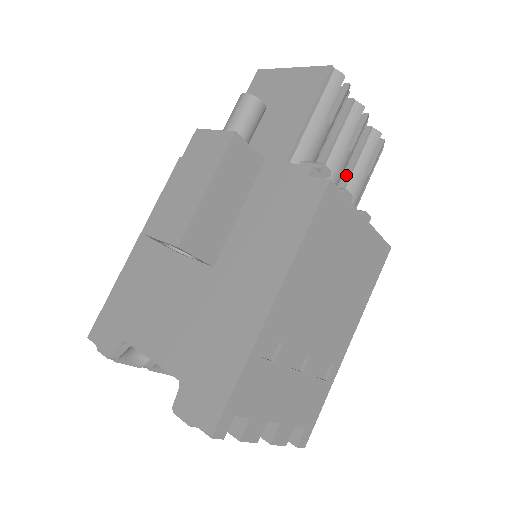
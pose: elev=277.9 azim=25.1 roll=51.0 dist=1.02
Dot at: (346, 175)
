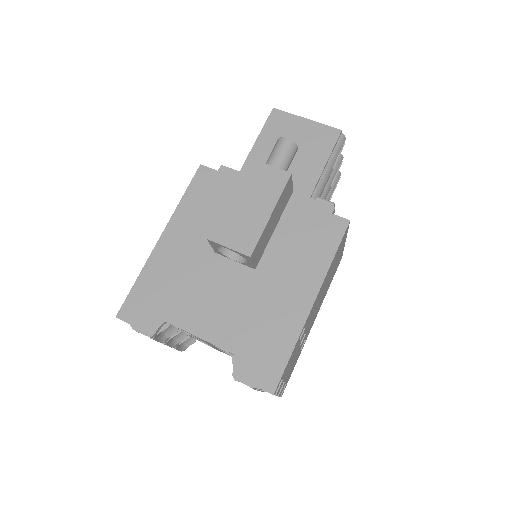
Dot at: occluded
